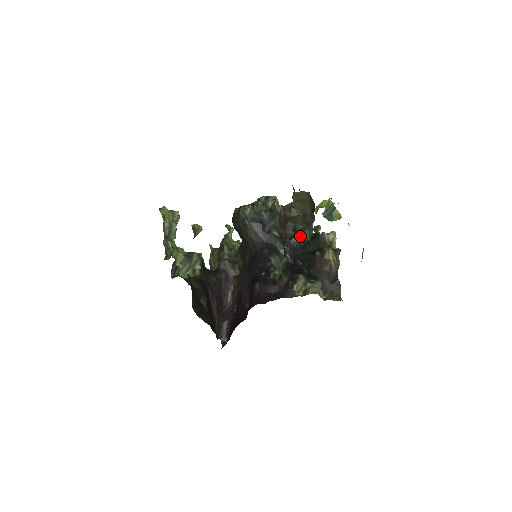
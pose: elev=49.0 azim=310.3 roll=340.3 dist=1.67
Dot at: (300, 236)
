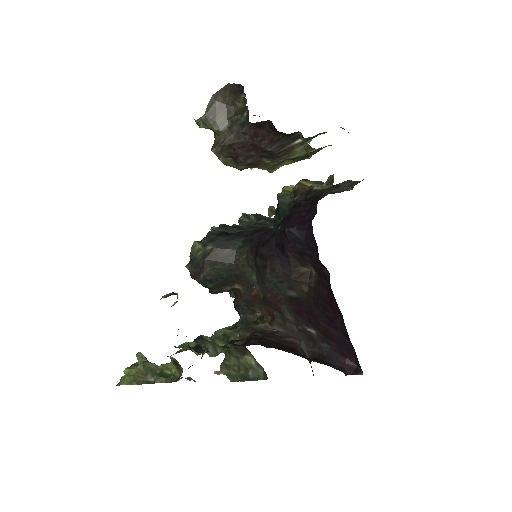
Dot at: occluded
